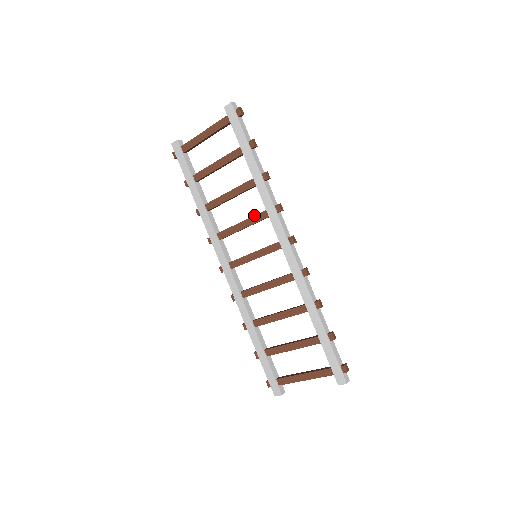
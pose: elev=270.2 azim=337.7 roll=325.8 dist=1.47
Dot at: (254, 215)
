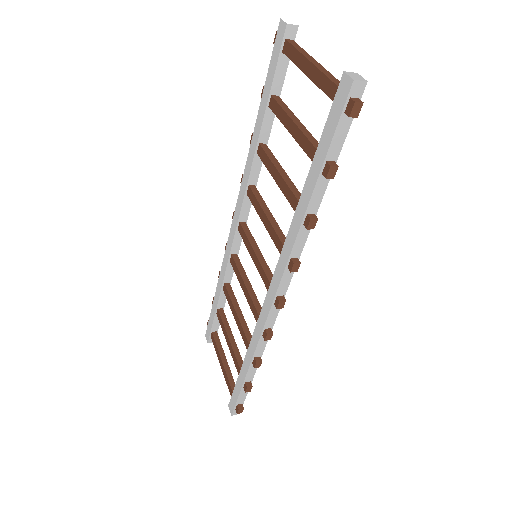
Dot at: (275, 231)
